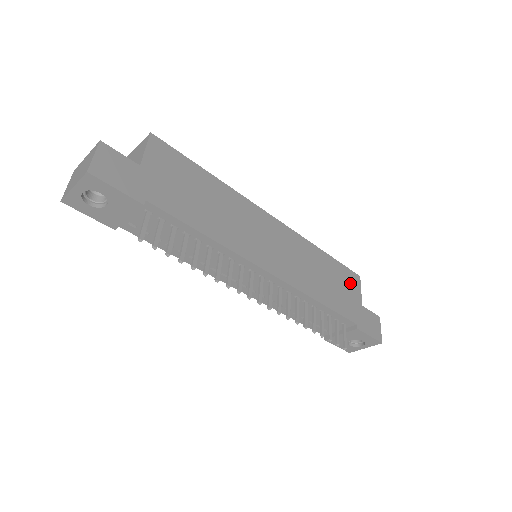
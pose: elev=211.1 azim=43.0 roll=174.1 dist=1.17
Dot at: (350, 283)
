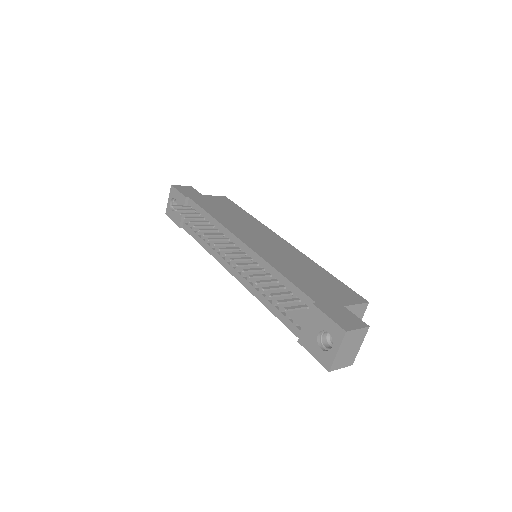
Dot at: (343, 293)
